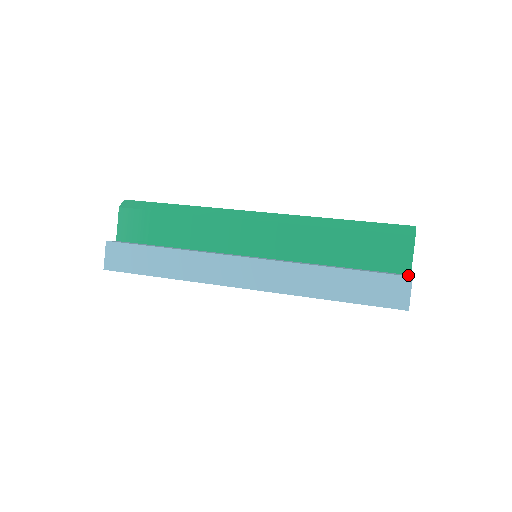
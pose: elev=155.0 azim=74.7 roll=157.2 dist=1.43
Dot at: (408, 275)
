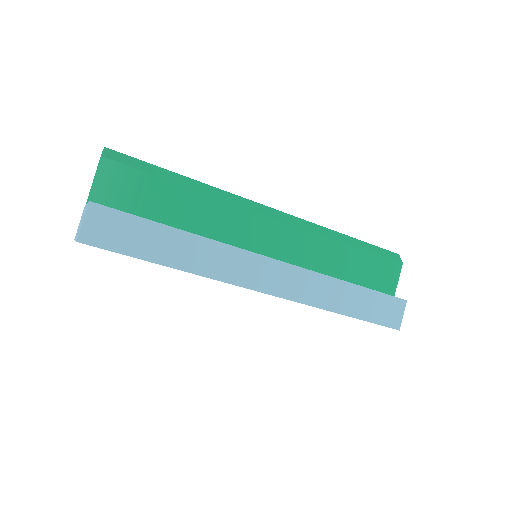
Dot at: occluded
